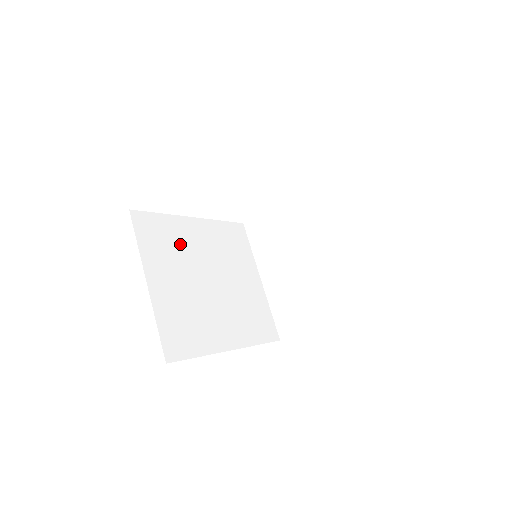
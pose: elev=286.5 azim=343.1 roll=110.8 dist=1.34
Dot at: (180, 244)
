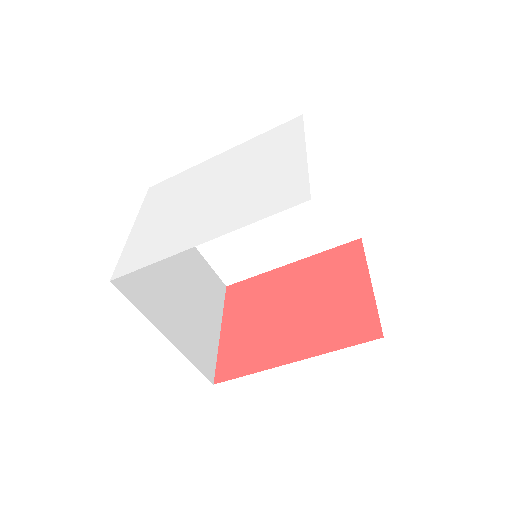
Dot at: occluded
